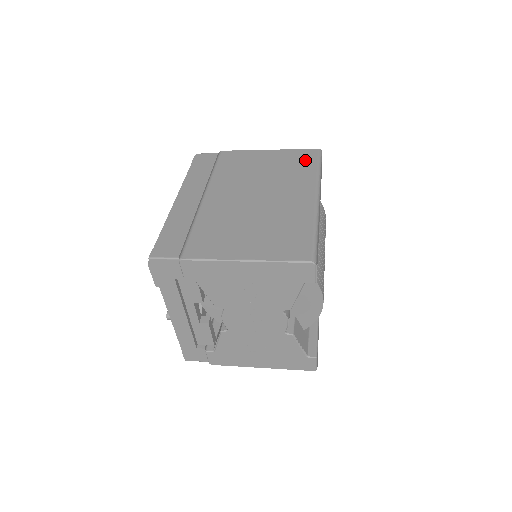
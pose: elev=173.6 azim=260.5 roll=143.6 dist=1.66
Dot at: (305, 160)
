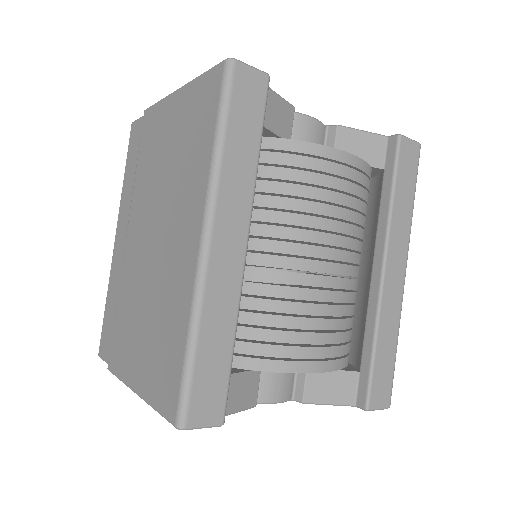
Dot at: (204, 113)
